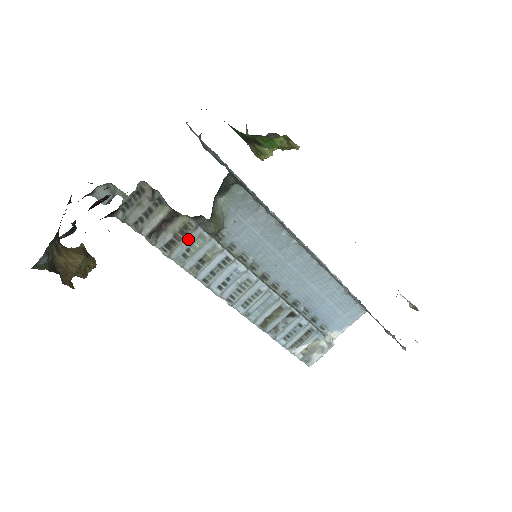
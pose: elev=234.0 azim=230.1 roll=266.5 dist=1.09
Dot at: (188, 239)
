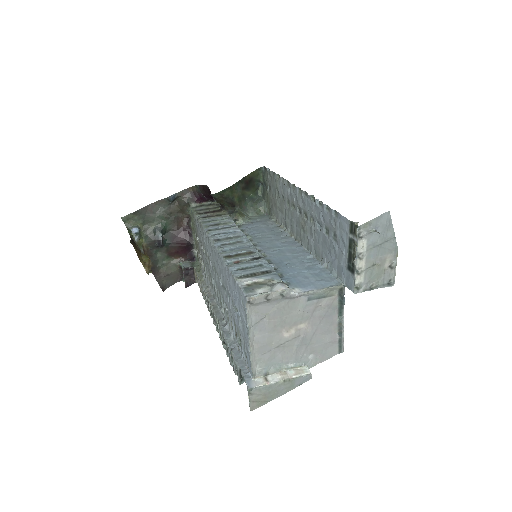
Dot at: (218, 218)
